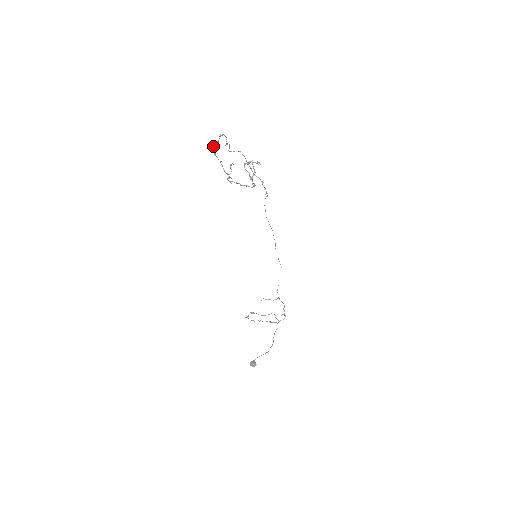
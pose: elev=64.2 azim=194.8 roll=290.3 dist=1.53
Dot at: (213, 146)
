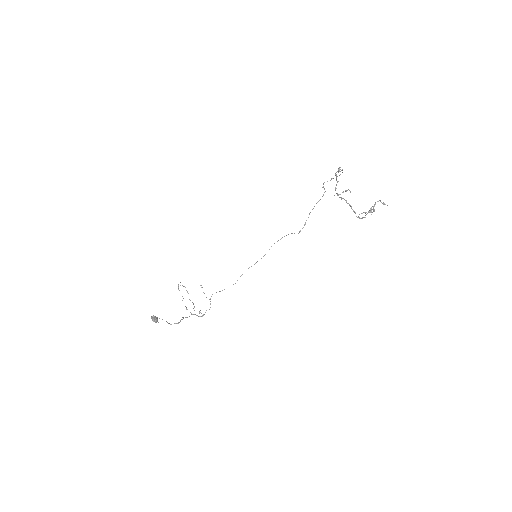
Dot at: occluded
